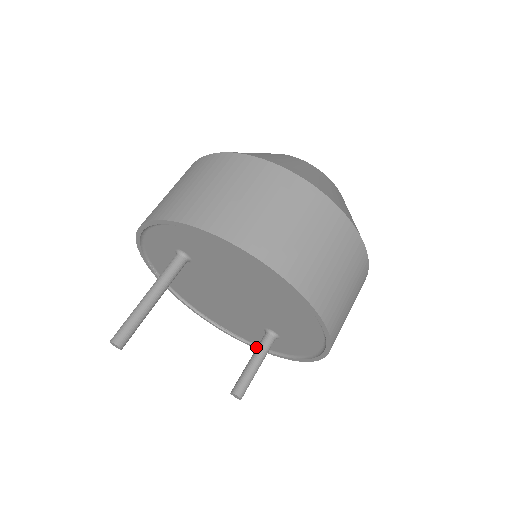
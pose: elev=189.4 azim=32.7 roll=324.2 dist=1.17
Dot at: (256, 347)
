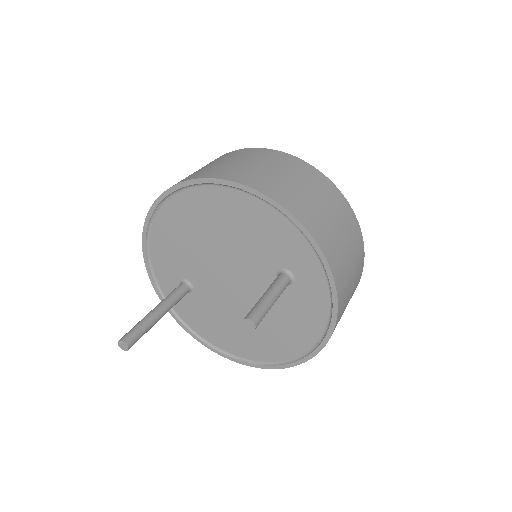
Dot at: (327, 330)
